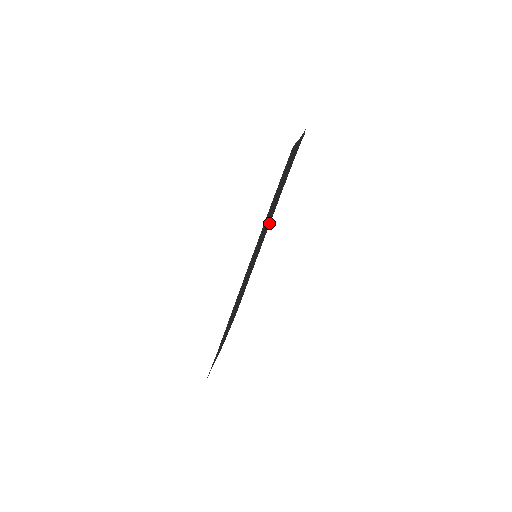
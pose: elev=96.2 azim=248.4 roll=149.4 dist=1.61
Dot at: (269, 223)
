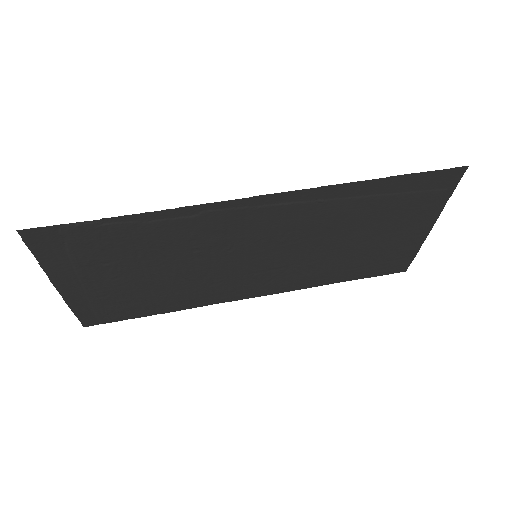
Dot at: (288, 276)
